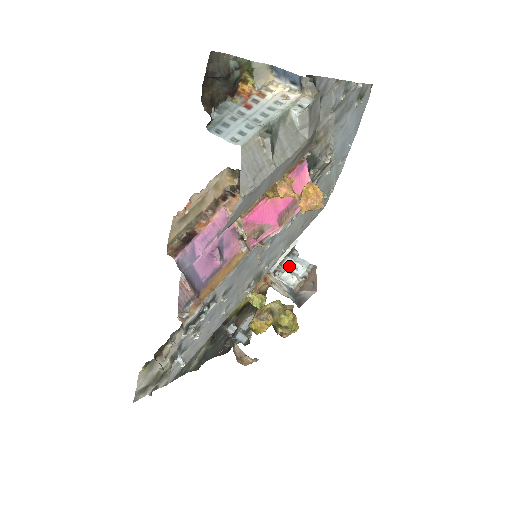
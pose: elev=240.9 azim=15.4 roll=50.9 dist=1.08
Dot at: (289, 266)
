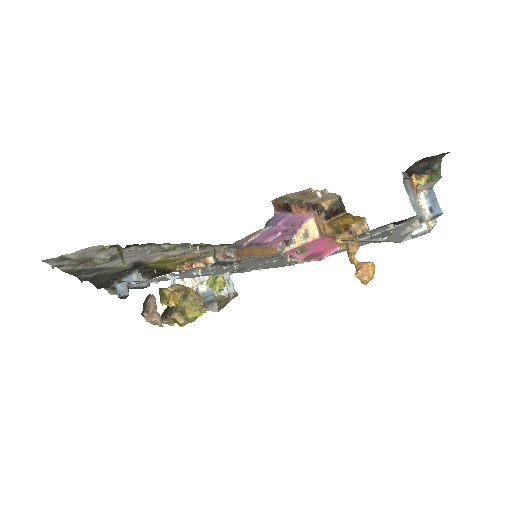
Dot at: (226, 277)
